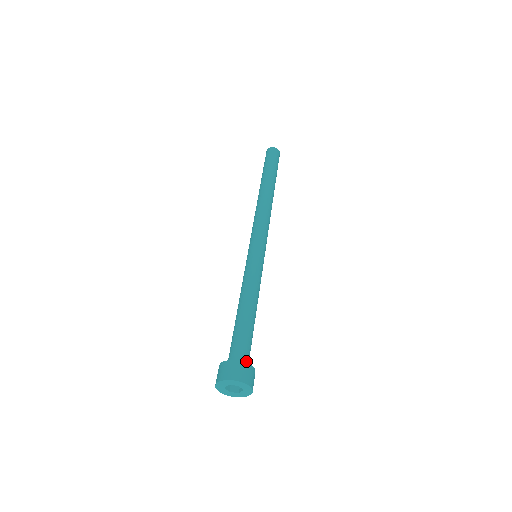
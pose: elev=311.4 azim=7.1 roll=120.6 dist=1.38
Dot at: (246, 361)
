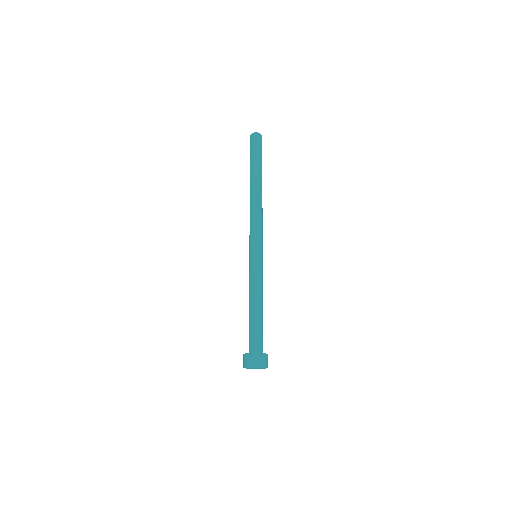
Dot at: (256, 349)
